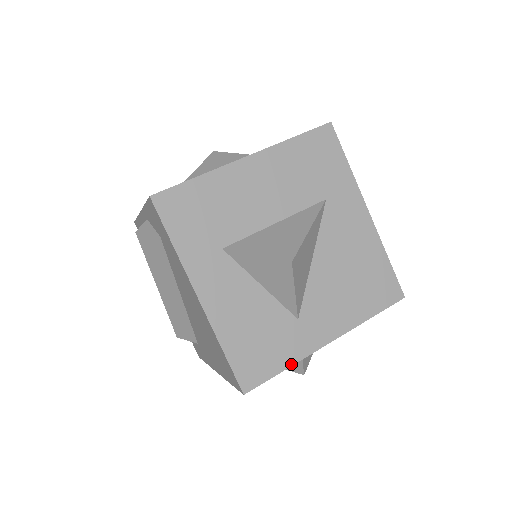
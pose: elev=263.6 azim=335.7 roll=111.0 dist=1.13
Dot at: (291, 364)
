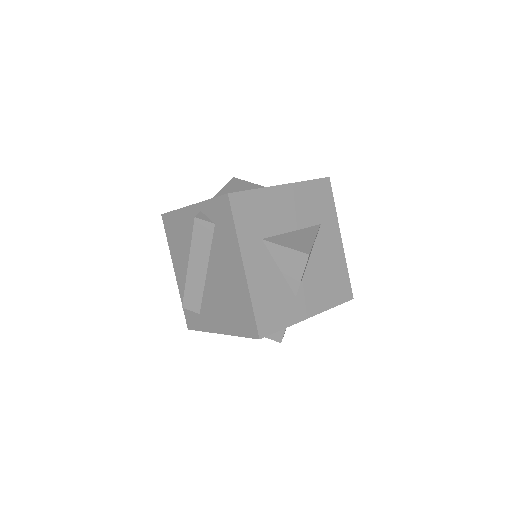
Dot at: (288, 326)
